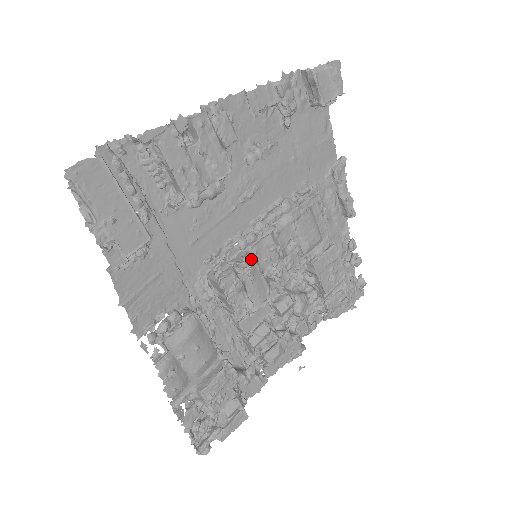
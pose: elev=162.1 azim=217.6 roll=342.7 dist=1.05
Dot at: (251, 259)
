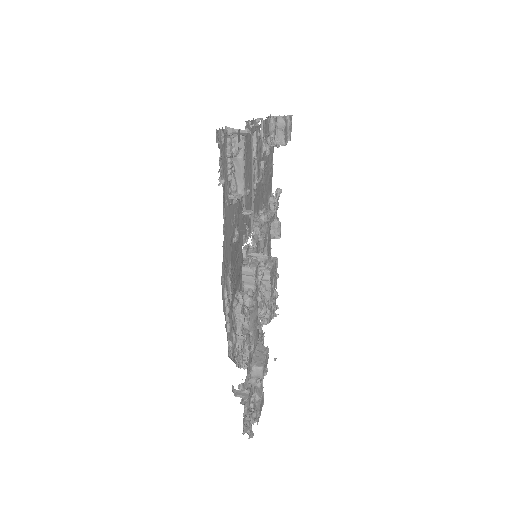
Dot at: occluded
